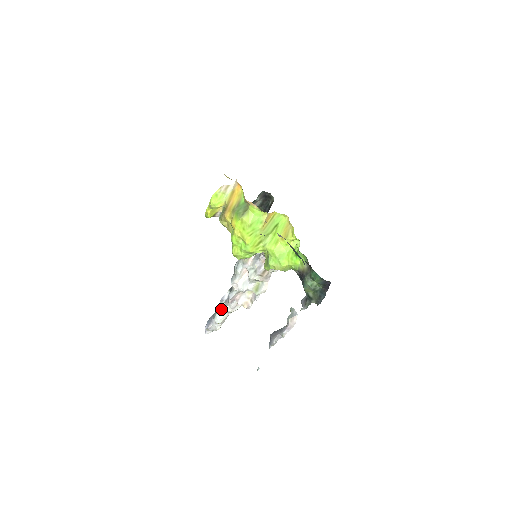
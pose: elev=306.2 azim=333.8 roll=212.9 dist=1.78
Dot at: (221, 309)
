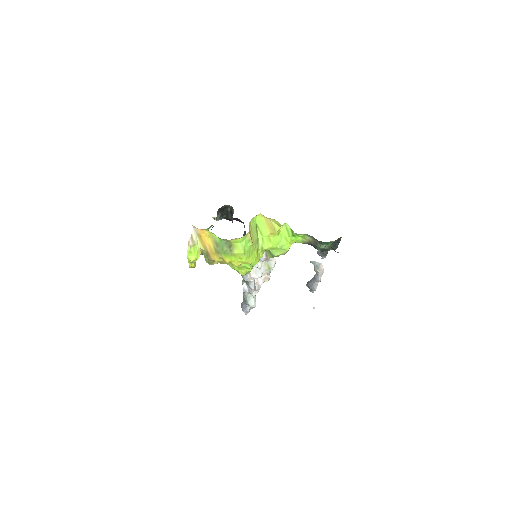
Dot at: (248, 296)
